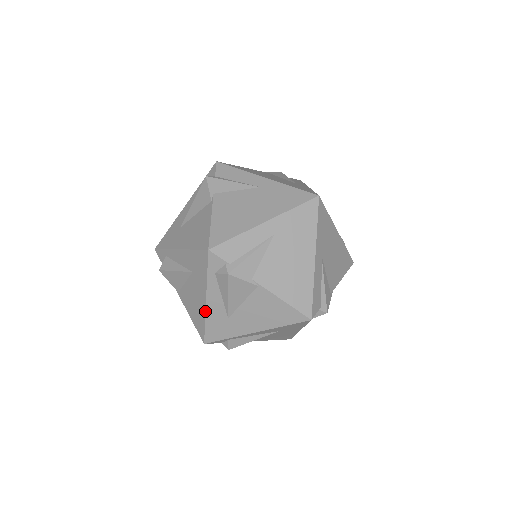
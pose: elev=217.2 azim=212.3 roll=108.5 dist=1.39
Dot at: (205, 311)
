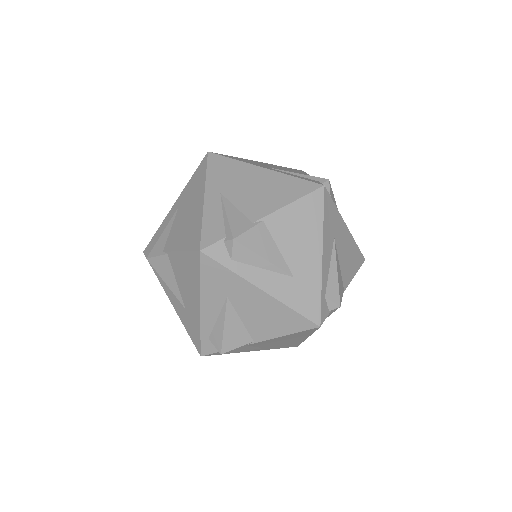
Dot at: (178, 315)
